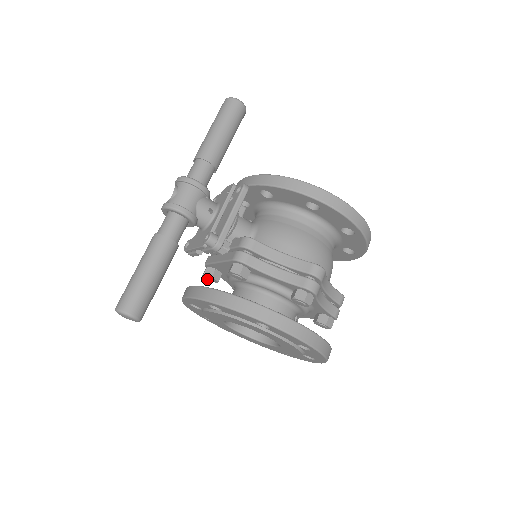
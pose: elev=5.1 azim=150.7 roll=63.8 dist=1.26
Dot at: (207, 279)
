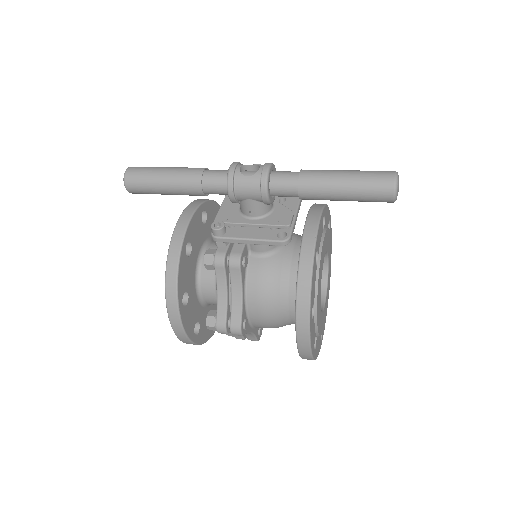
Dot at: occluded
